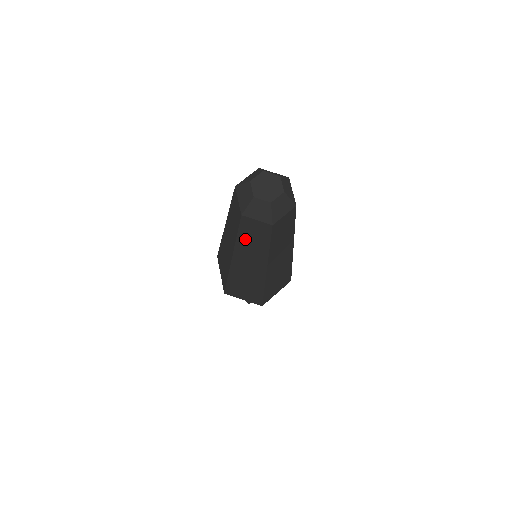
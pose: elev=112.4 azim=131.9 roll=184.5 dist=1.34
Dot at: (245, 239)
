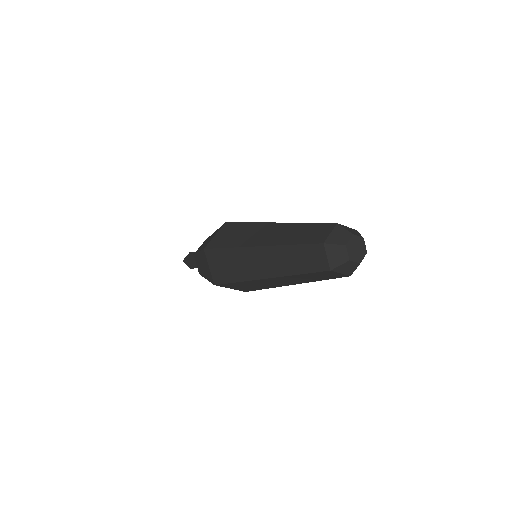
Dot at: (307, 276)
